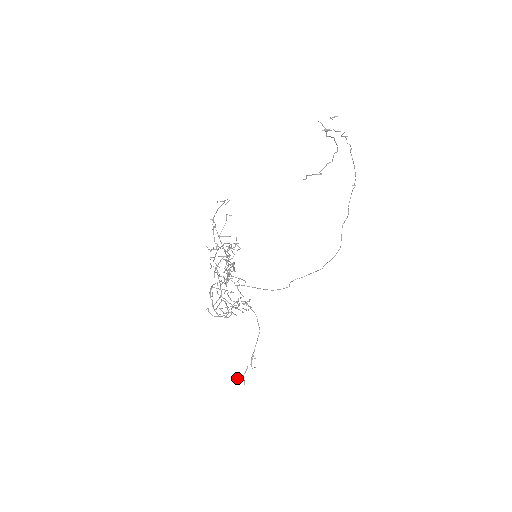
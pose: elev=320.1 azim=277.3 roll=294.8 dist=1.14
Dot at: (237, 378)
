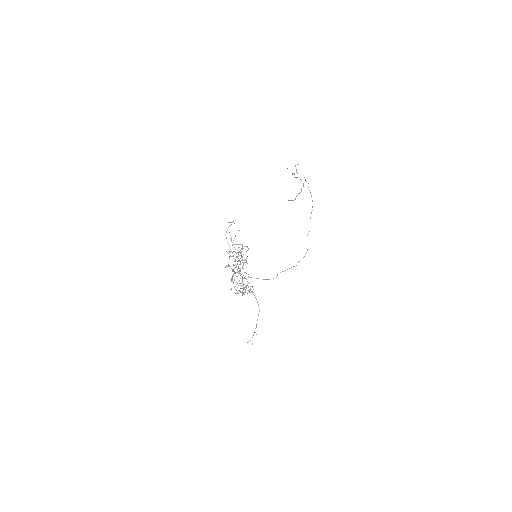
Dot at: occluded
